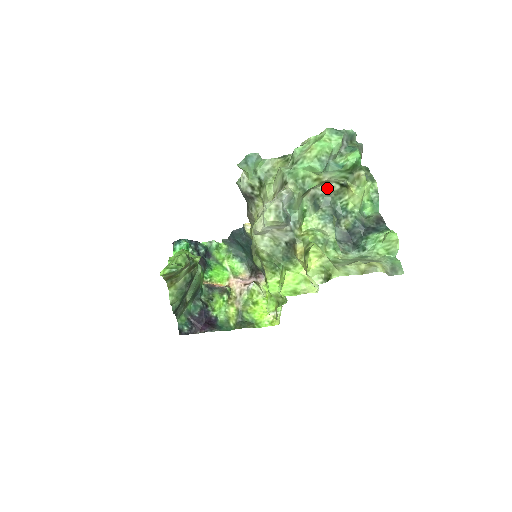
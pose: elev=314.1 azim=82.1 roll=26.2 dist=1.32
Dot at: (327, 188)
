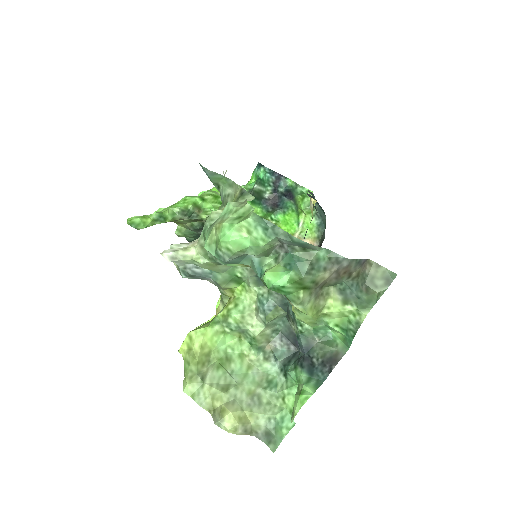
Dot at: occluded
